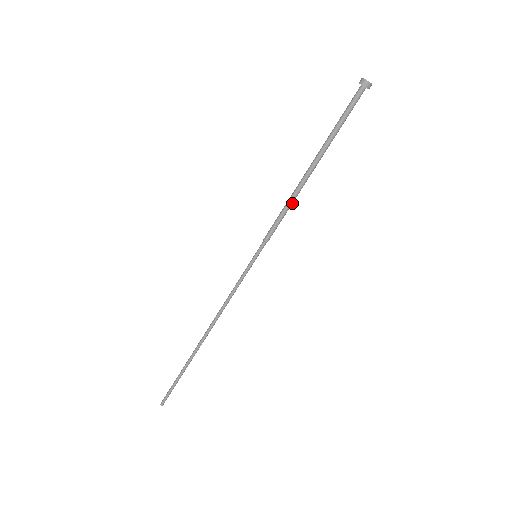
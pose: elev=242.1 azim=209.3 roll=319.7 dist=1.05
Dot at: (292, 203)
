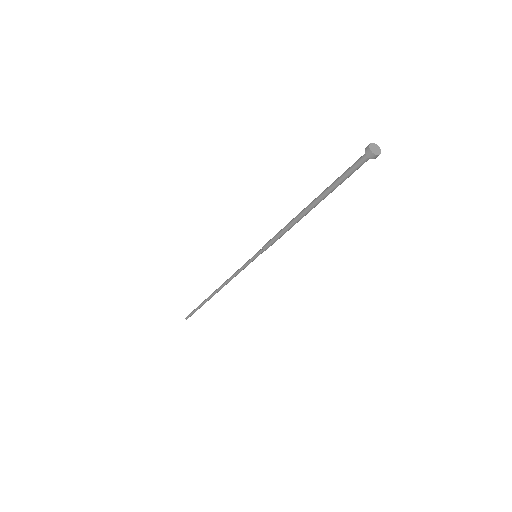
Dot at: (289, 228)
